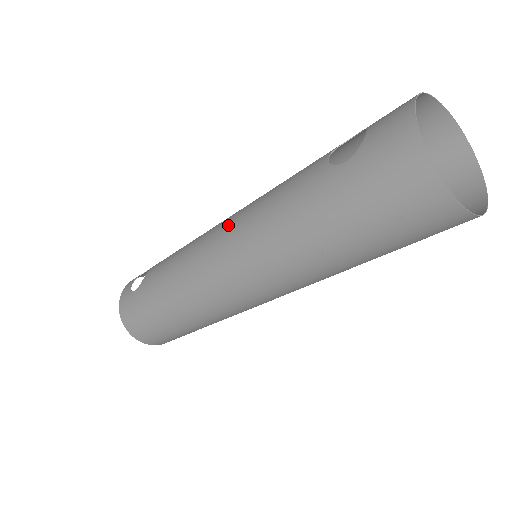
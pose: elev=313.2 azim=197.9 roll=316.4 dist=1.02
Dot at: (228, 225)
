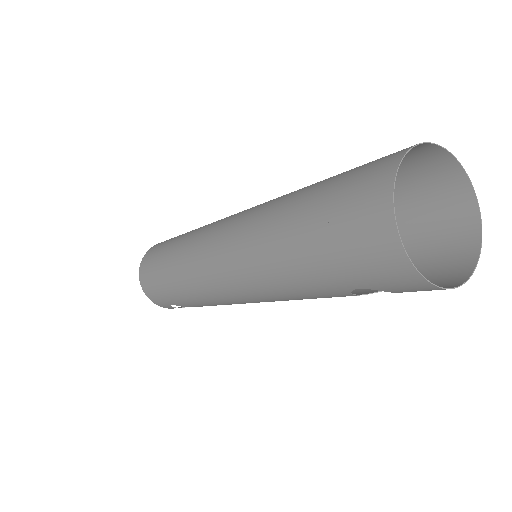
Dot at: occluded
